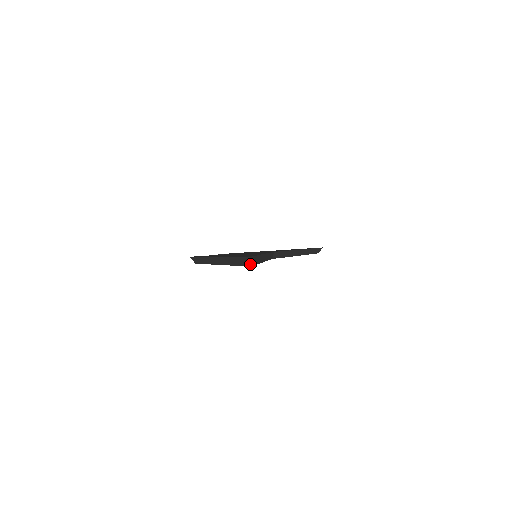
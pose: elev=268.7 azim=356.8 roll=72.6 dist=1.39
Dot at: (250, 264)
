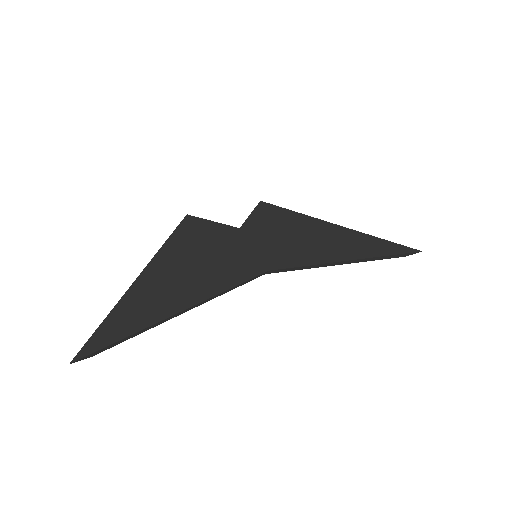
Dot at: (87, 357)
